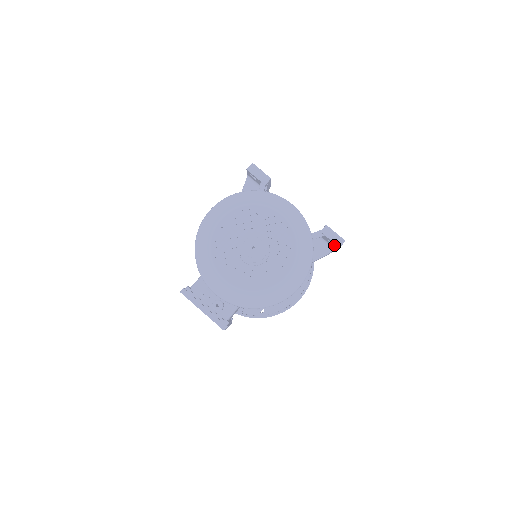
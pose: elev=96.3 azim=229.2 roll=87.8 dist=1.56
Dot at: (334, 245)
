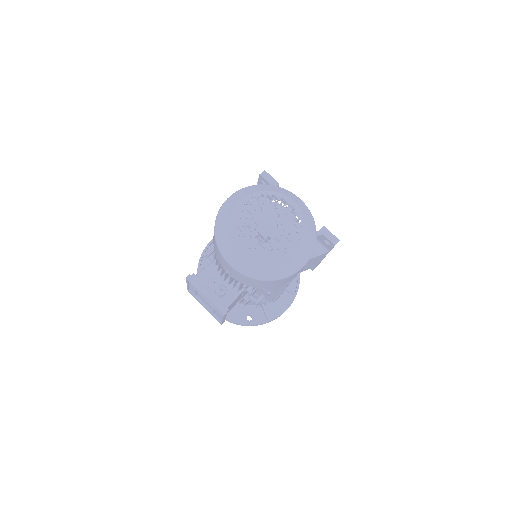
Dot at: (329, 245)
